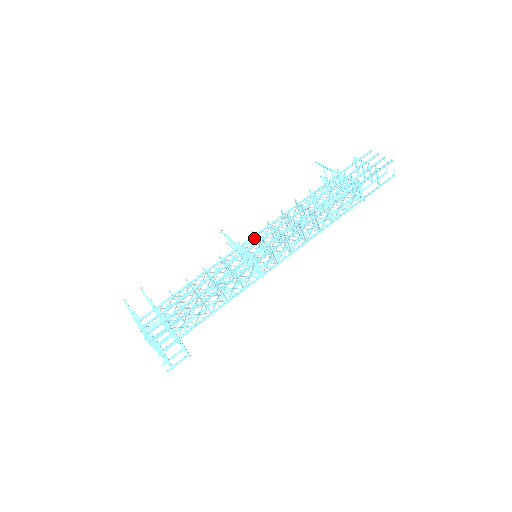
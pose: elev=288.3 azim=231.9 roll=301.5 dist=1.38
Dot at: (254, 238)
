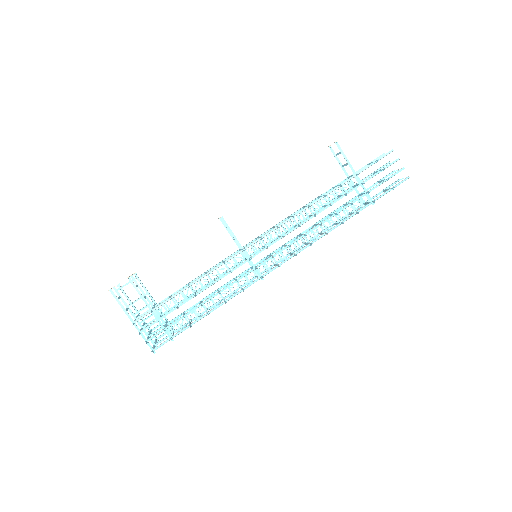
Dot at: occluded
